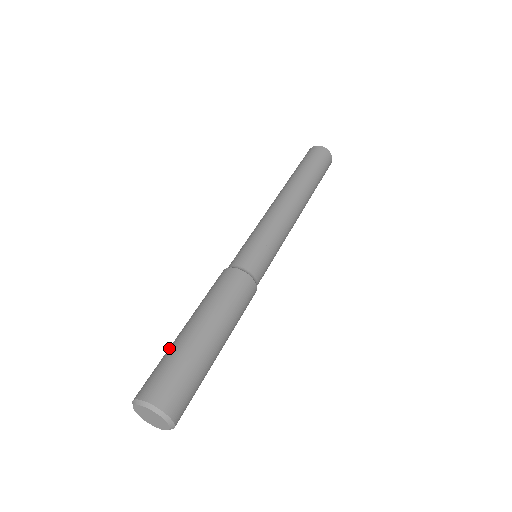
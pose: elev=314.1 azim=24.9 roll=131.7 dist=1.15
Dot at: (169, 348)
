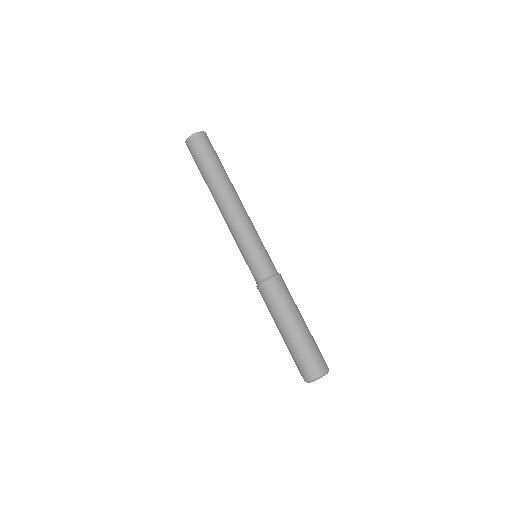
Dot at: (296, 346)
